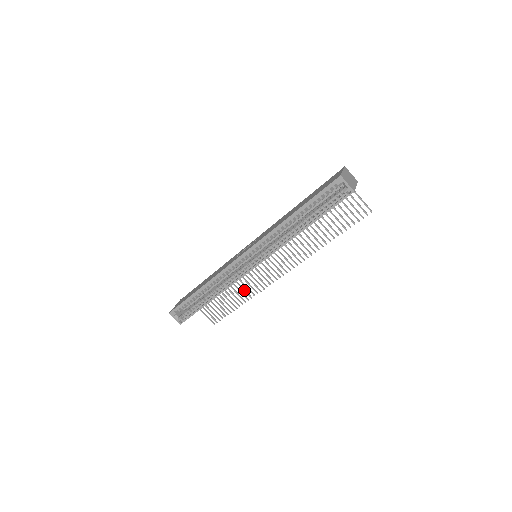
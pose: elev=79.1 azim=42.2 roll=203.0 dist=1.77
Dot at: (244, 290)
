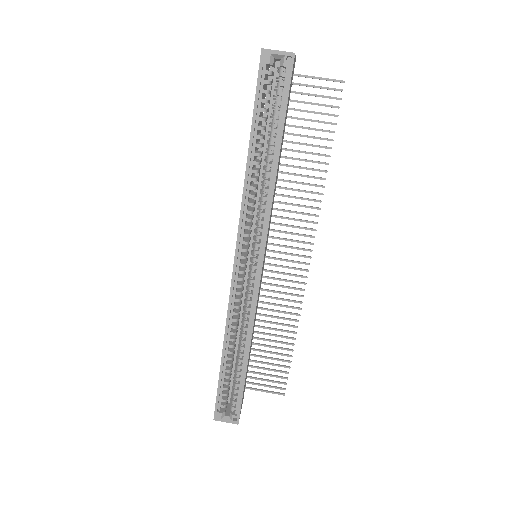
Dot at: (281, 318)
